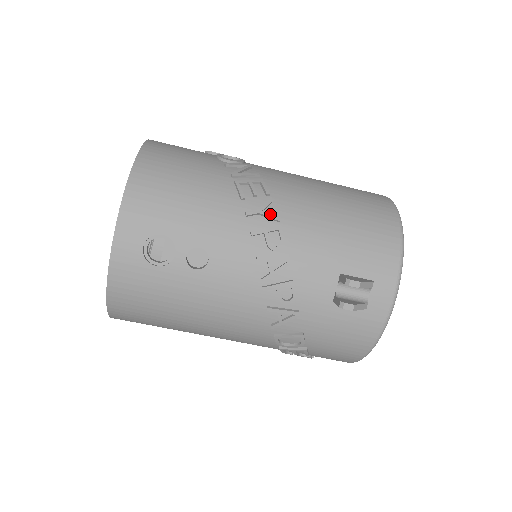
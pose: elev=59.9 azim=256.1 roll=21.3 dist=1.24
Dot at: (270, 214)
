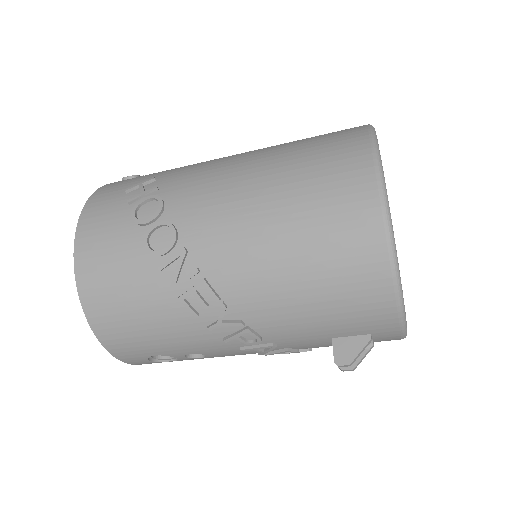
Dot at: (231, 323)
